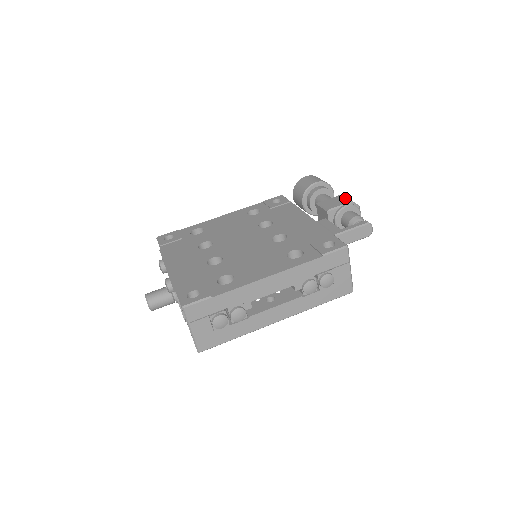
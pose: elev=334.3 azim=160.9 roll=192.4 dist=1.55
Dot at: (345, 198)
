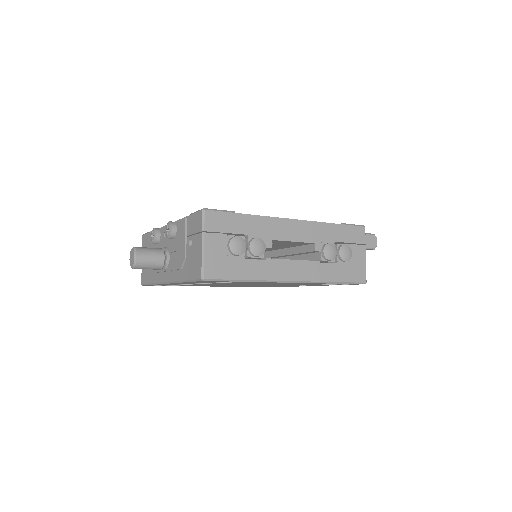
Dot at: occluded
